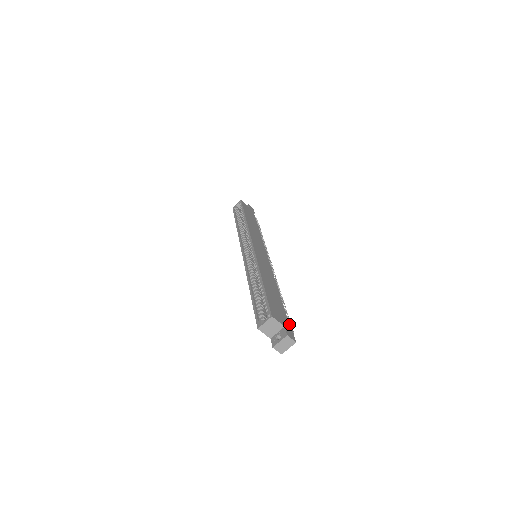
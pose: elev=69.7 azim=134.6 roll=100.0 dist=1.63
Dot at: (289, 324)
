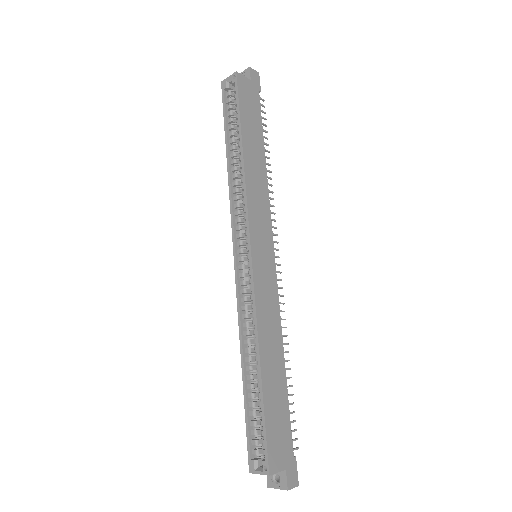
Dot at: (293, 431)
